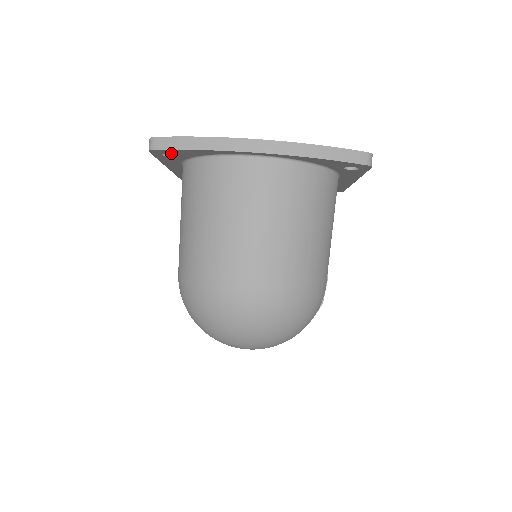
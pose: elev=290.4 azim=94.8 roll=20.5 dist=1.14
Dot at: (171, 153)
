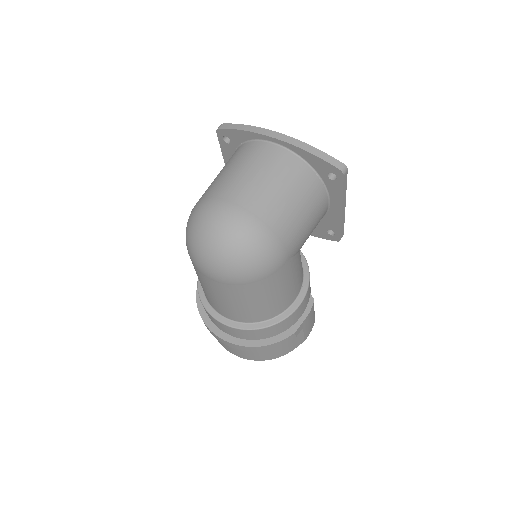
Dot at: (228, 136)
